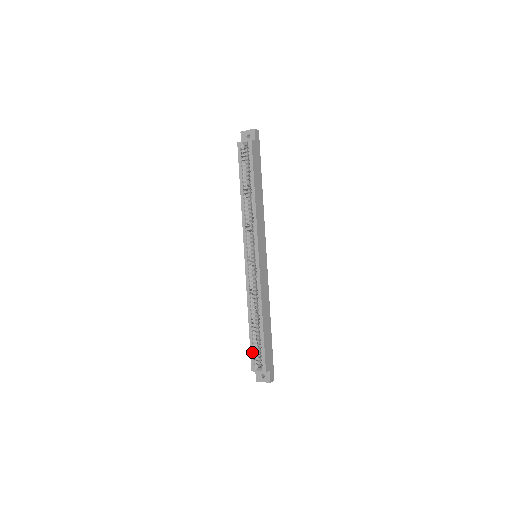
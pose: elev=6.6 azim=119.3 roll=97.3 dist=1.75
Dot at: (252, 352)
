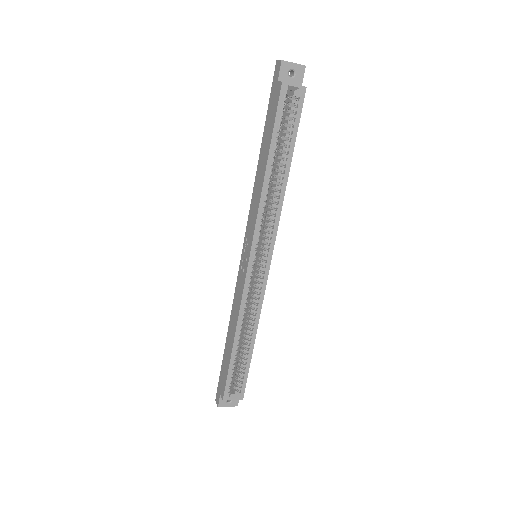
Dot at: (230, 379)
